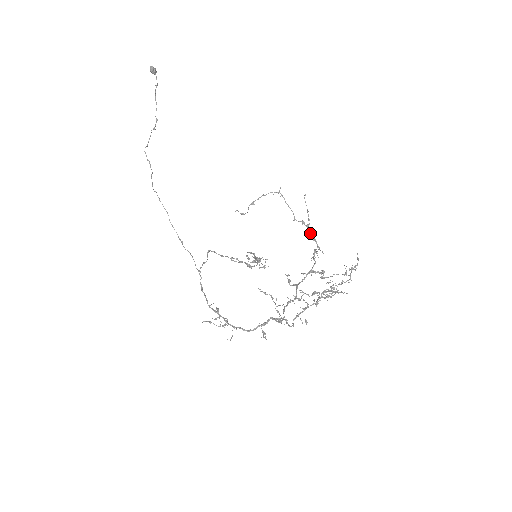
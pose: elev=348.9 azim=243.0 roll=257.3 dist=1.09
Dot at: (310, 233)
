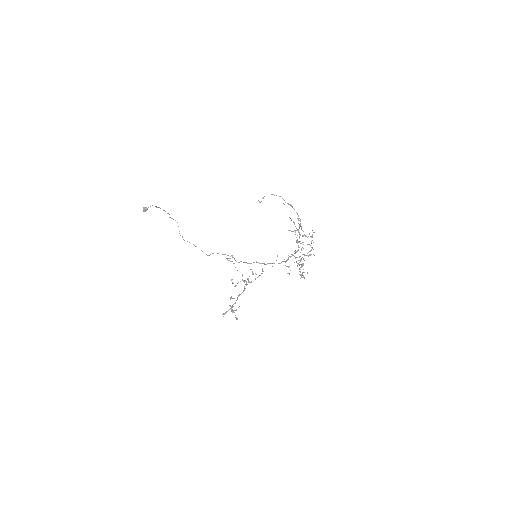
Dot at: (293, 208)
